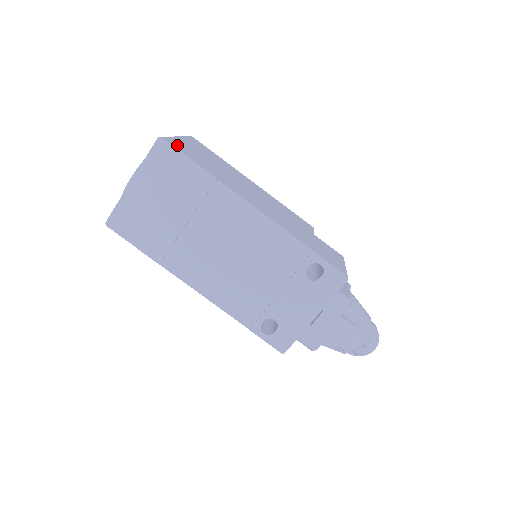
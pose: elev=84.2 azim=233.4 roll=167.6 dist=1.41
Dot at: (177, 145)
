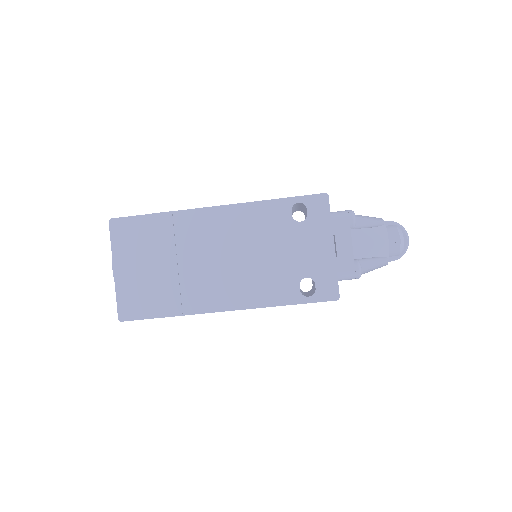
Dot at: occluded
